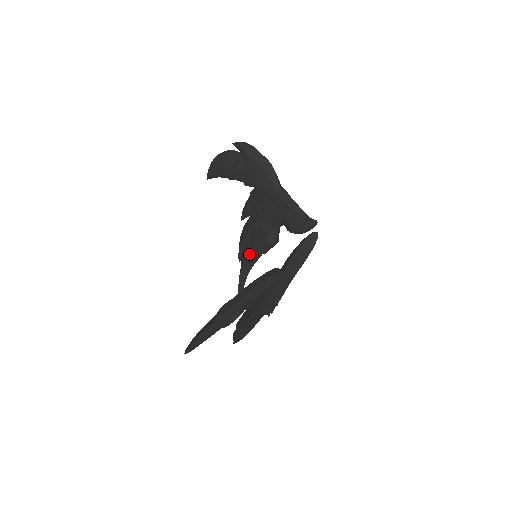
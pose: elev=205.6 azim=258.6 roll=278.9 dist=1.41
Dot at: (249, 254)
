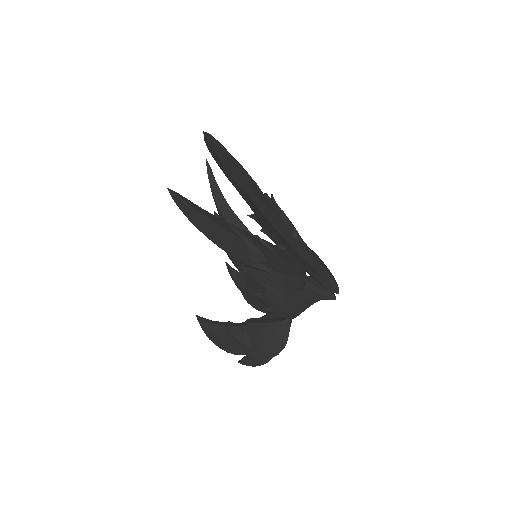
Dot at: occluded
